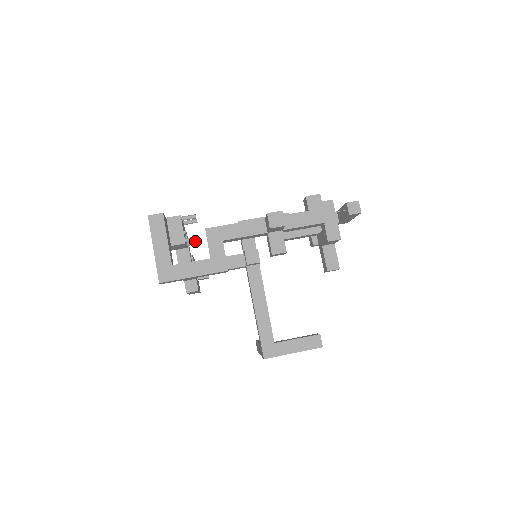
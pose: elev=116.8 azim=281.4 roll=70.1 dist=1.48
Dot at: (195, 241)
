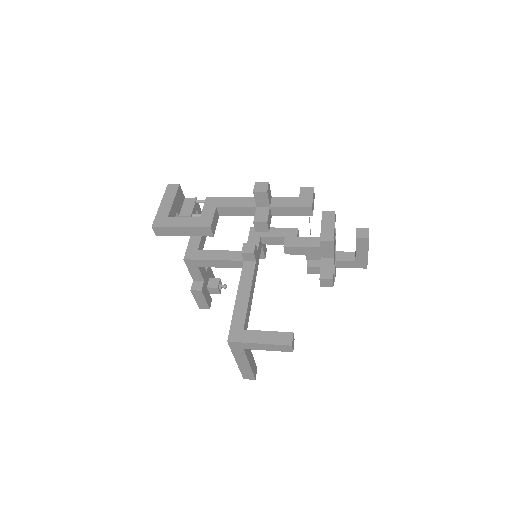
Dot at: occluded
